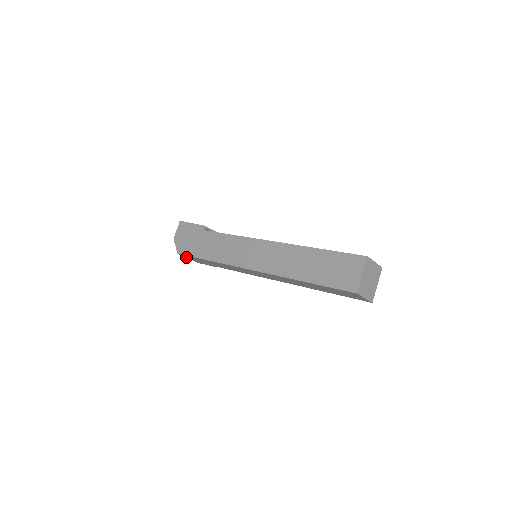
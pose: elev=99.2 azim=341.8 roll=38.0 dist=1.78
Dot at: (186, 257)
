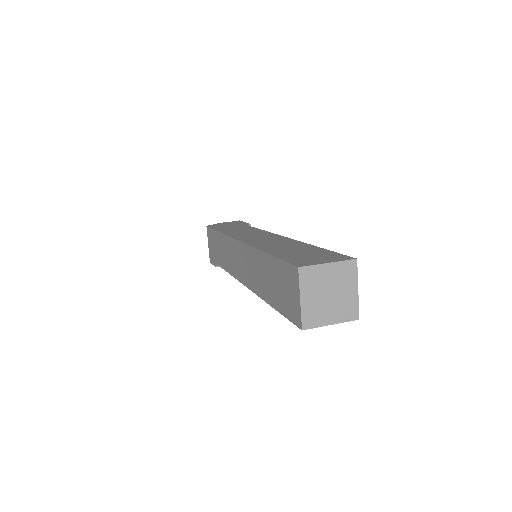
Dot at: (208, 239)
